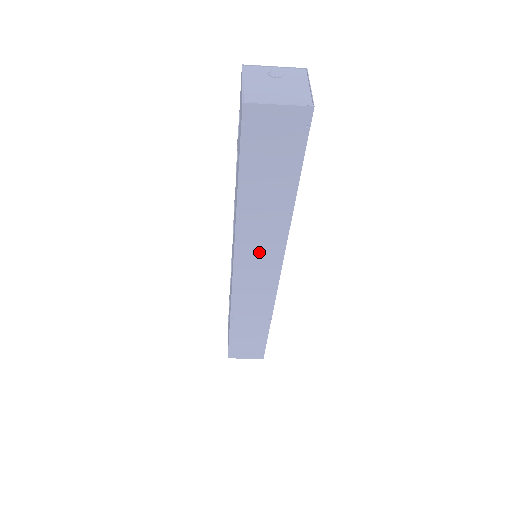
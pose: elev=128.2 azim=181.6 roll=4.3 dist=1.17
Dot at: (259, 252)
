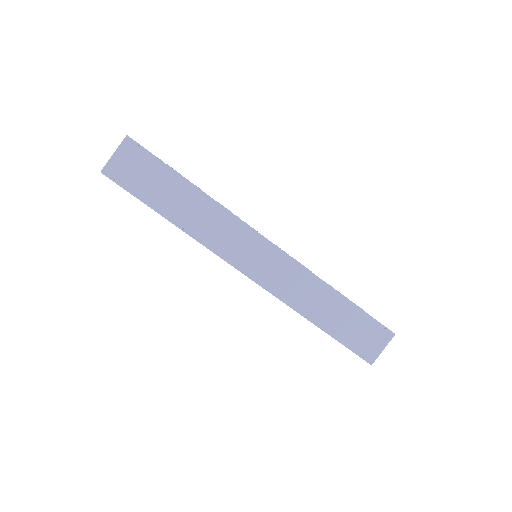
Dot at: (233, 241)
